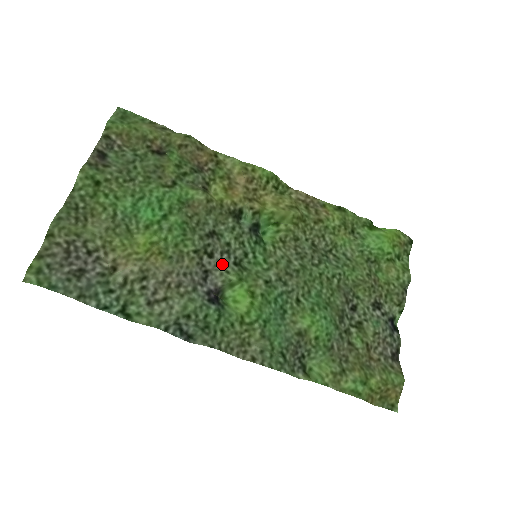
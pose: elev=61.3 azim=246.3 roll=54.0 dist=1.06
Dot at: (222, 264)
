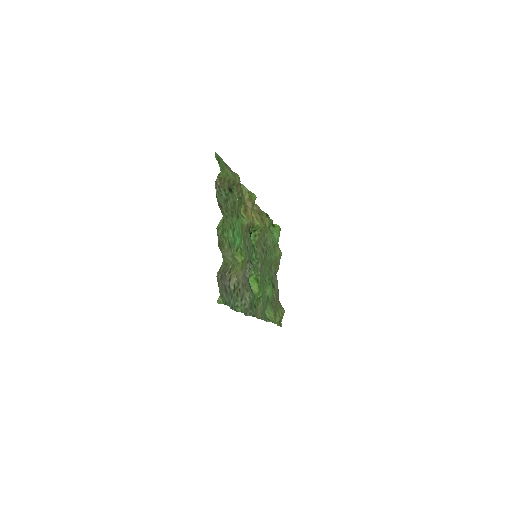
Dot at: (249, 264)
